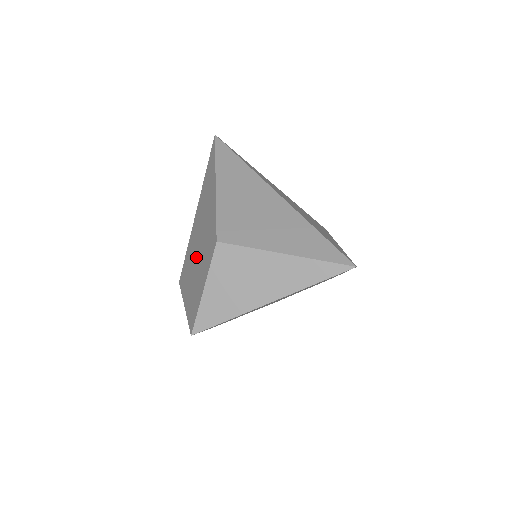
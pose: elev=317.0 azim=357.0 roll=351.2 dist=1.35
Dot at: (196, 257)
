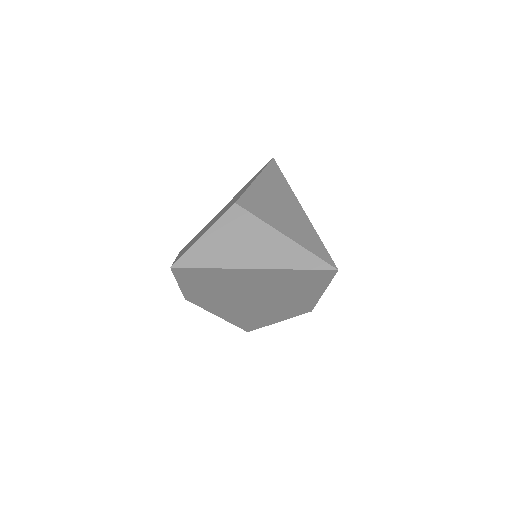
Dot at: occluded
